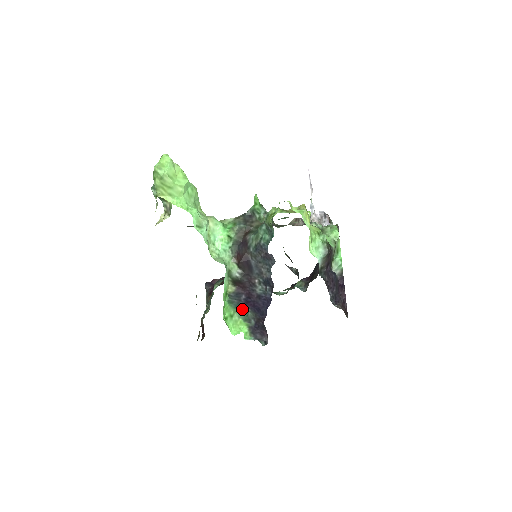
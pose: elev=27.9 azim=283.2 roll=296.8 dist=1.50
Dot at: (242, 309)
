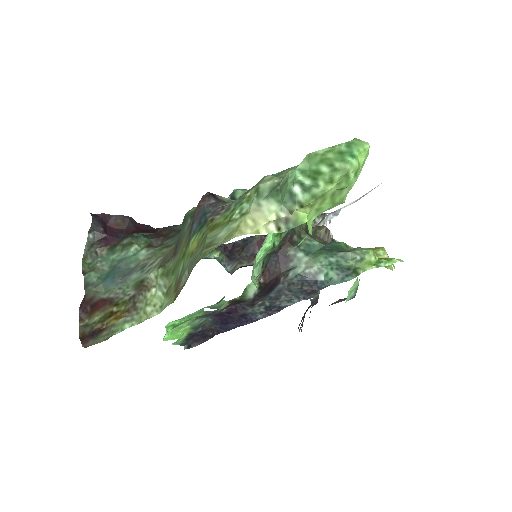
Dot at: (202, 317)
